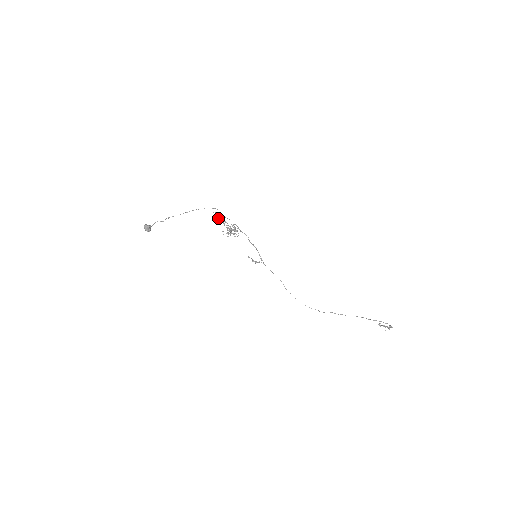
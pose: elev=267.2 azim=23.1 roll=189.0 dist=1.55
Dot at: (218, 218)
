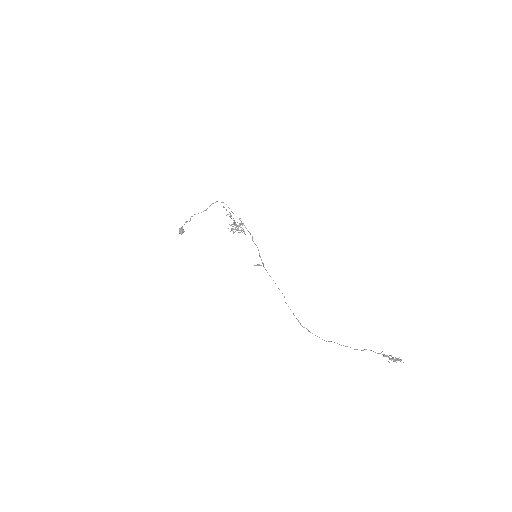
Dot at: (228, 214)
